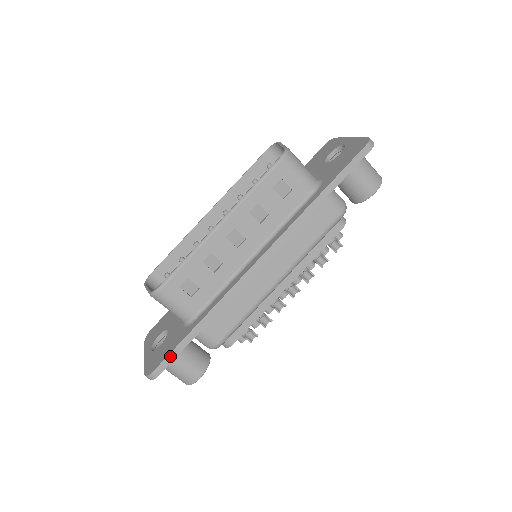
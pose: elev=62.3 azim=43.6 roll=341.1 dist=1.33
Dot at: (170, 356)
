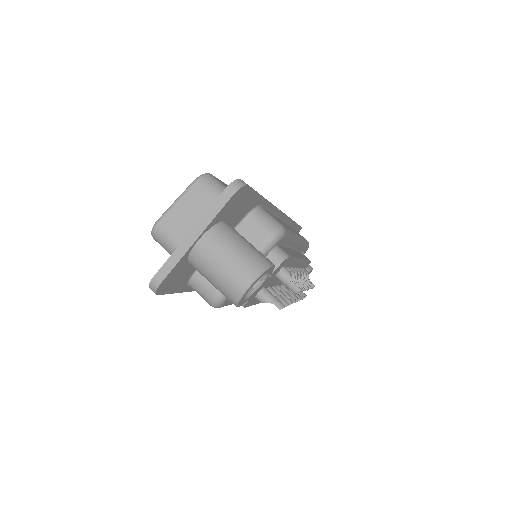
Dot at: occluded
